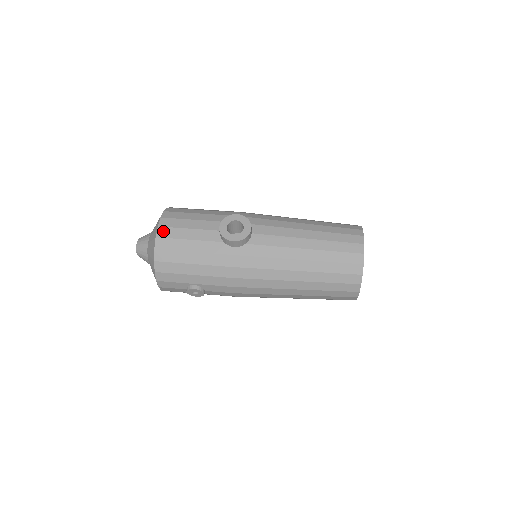
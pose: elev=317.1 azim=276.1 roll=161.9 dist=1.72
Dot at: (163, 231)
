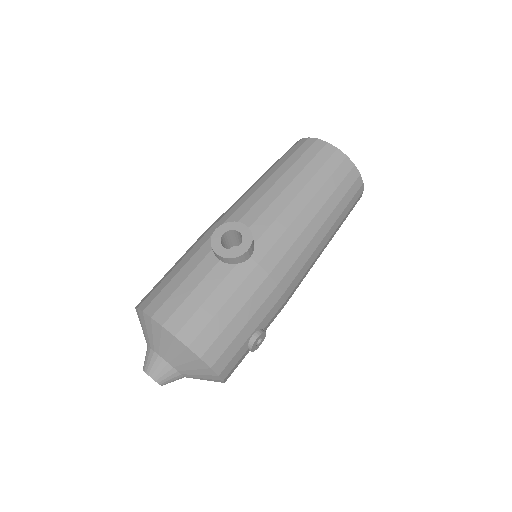
Dot at: (173, 323)
